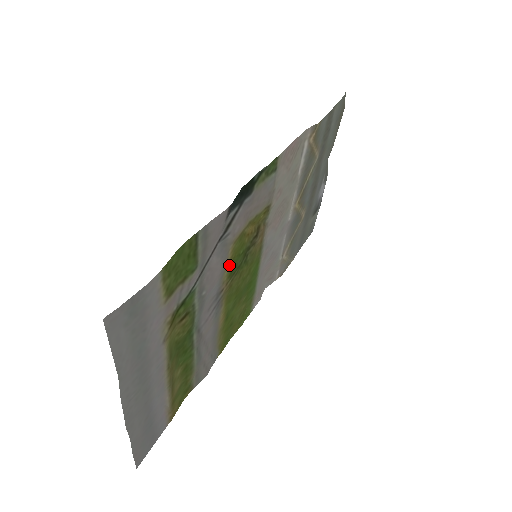
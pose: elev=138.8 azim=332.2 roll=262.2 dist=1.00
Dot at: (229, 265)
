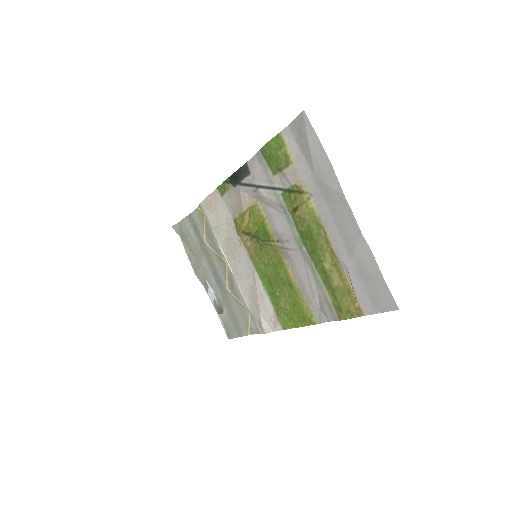
Dot at: (265, 224)
